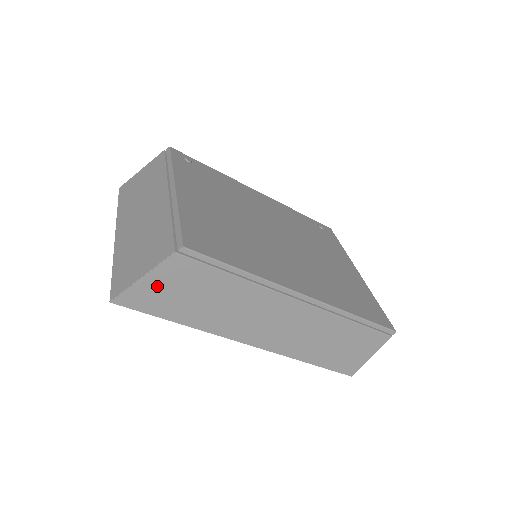
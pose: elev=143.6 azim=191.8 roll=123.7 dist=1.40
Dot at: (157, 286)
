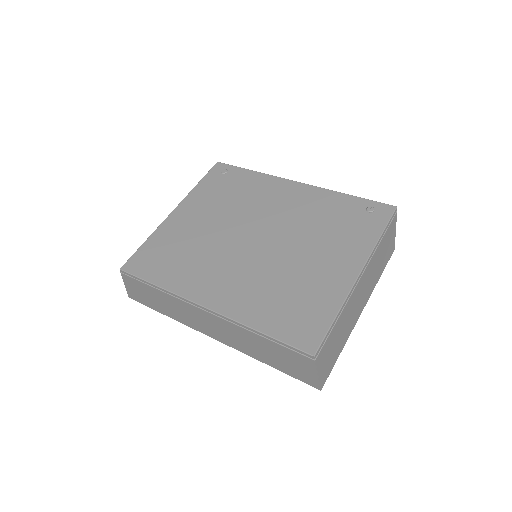
Dot at: (134, 291)
